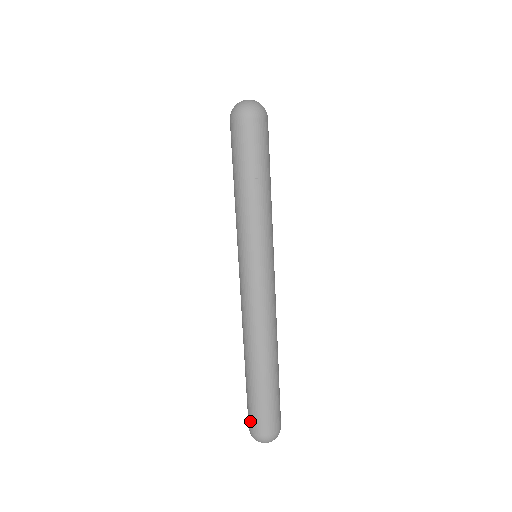
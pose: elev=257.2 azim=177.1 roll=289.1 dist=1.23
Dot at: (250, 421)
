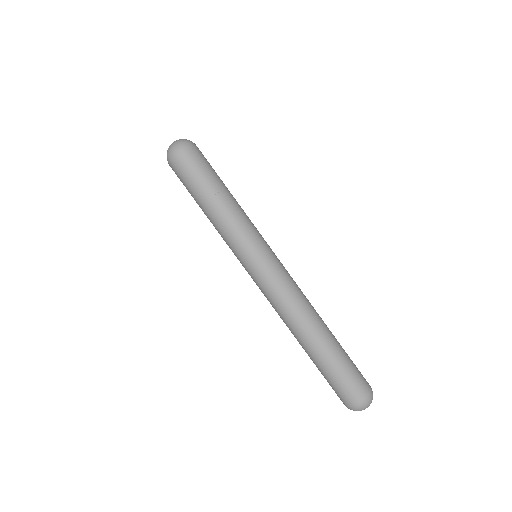
Dot at: (337, 395)
